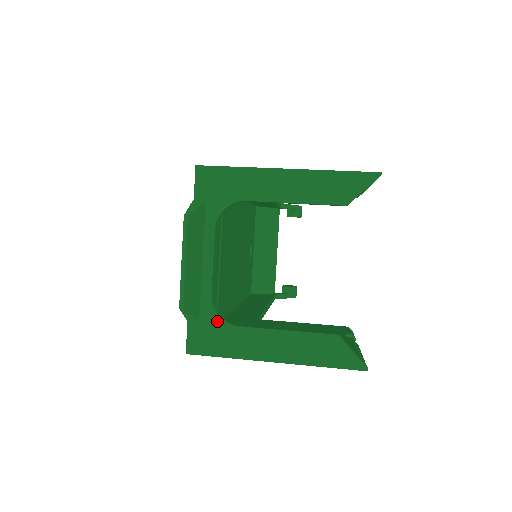
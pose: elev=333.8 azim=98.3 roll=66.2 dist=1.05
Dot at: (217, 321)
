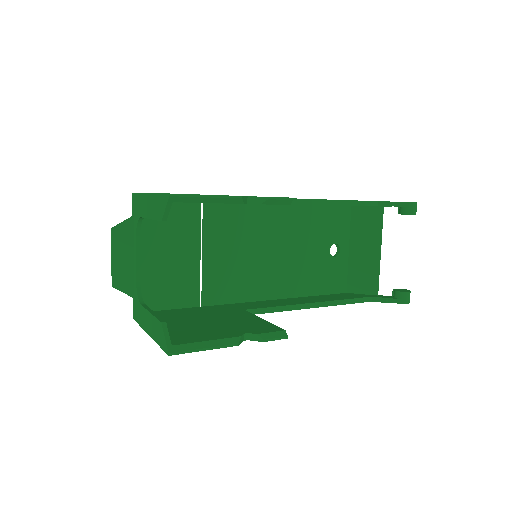
Dot at: (137, 299)
